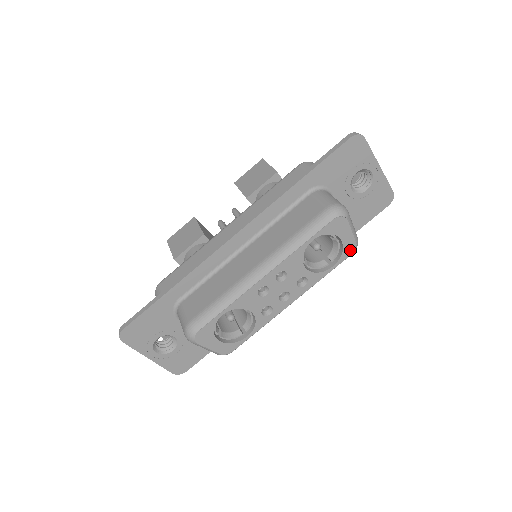
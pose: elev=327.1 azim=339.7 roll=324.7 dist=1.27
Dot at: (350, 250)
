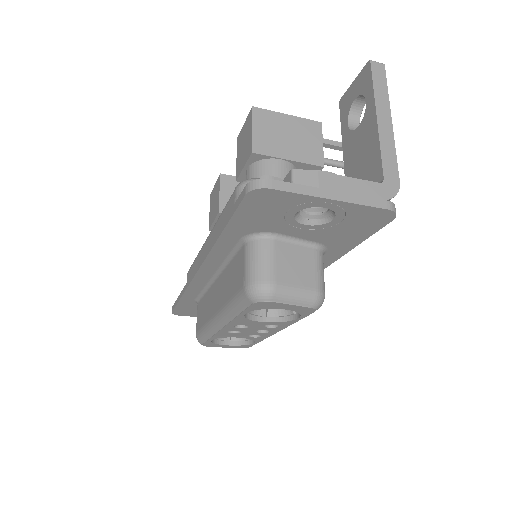
Dot at: (308, 311)
